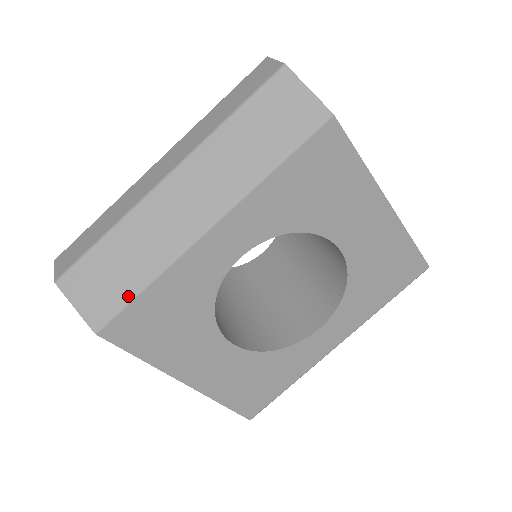
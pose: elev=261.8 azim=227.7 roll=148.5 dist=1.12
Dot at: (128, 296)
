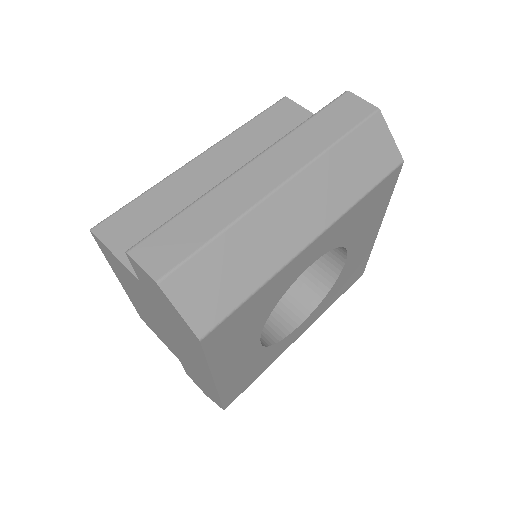
Dot at: (238, 301)
